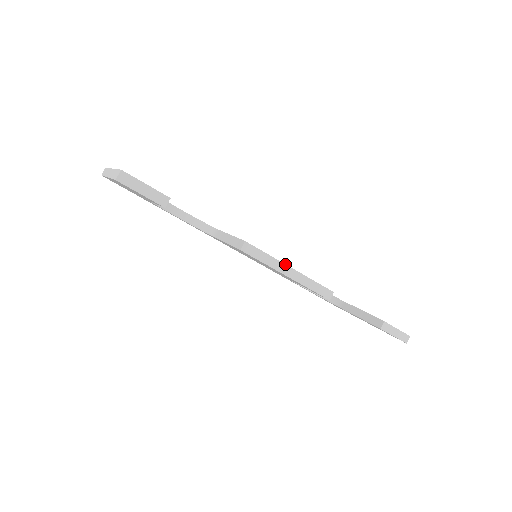
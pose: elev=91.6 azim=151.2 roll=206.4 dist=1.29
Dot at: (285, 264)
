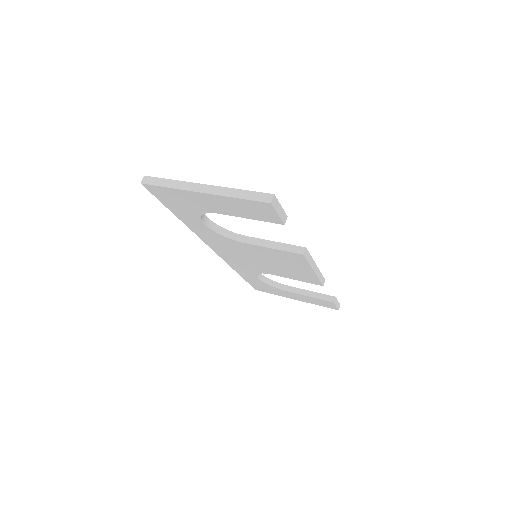
Dot at: occluded
